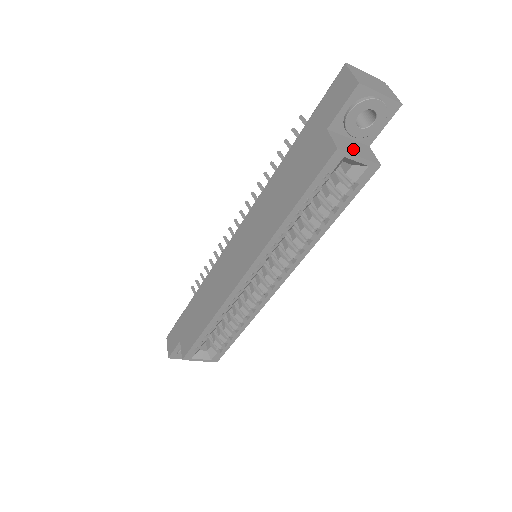
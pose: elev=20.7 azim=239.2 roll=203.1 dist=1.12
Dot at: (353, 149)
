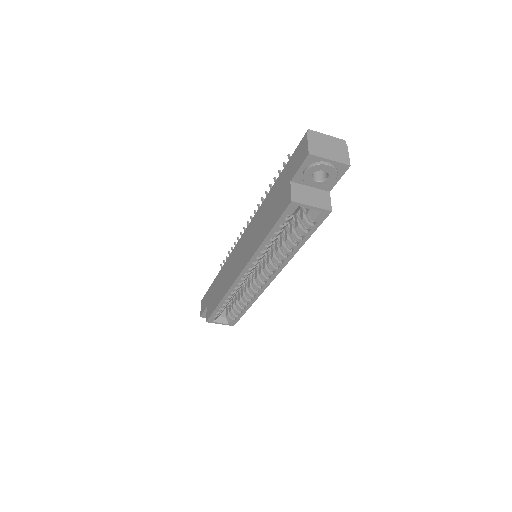
Dot at: (309, 199)
